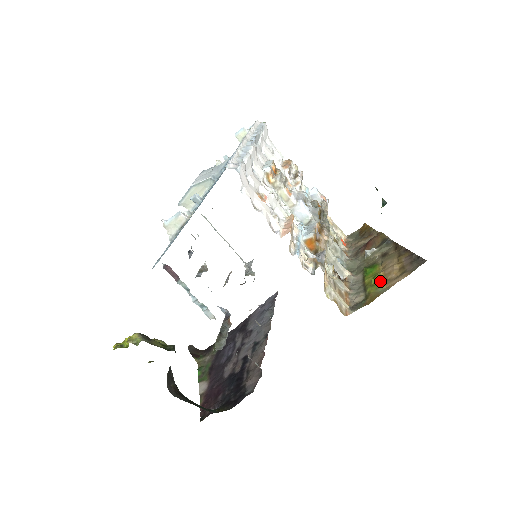
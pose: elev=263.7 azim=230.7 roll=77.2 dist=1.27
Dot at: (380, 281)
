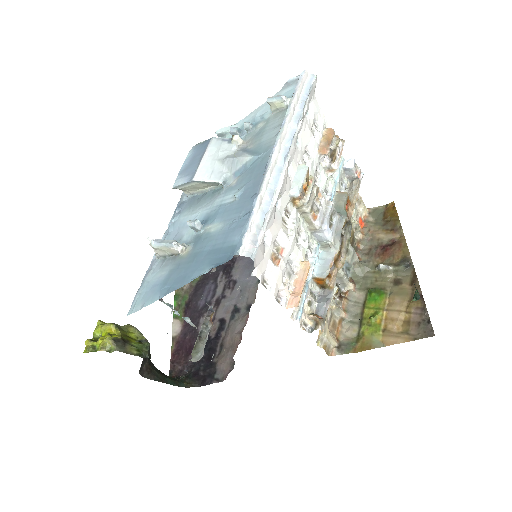
Dot at: (379, 325)
